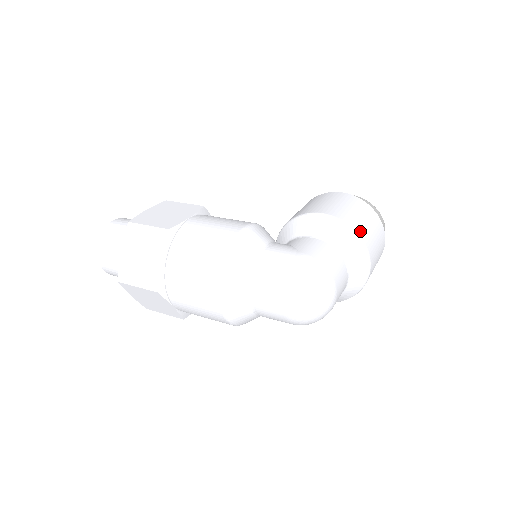
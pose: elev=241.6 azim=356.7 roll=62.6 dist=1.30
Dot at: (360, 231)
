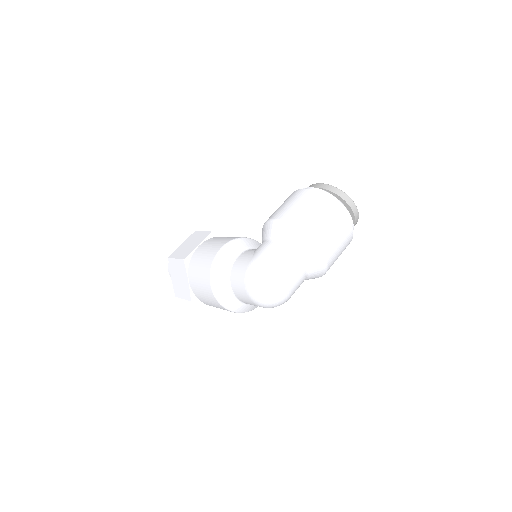
Dot at: (303, 225)
